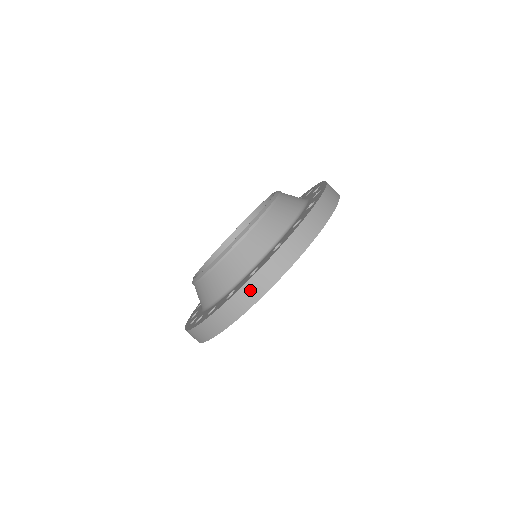
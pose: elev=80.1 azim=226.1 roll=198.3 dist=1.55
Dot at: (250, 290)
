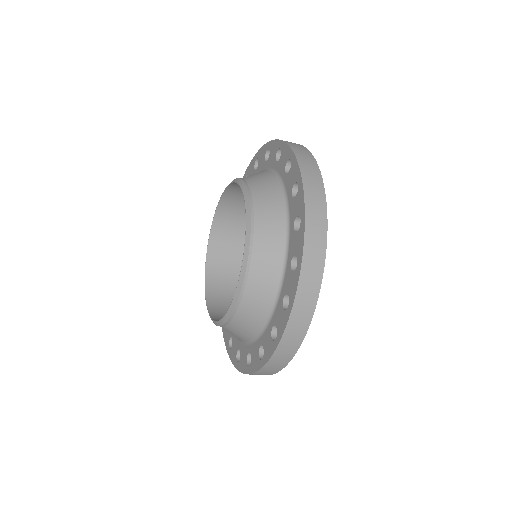
Dot at: (280, 355)
